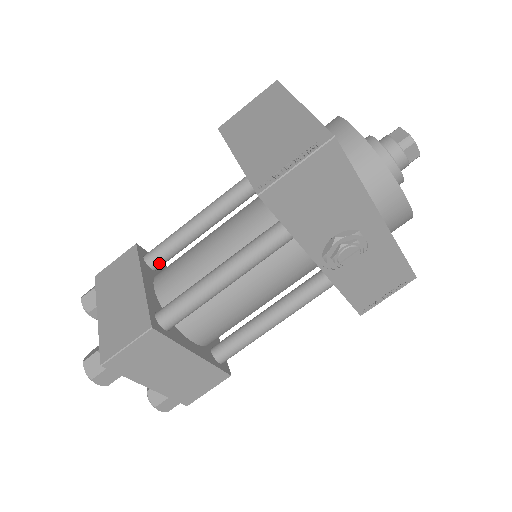
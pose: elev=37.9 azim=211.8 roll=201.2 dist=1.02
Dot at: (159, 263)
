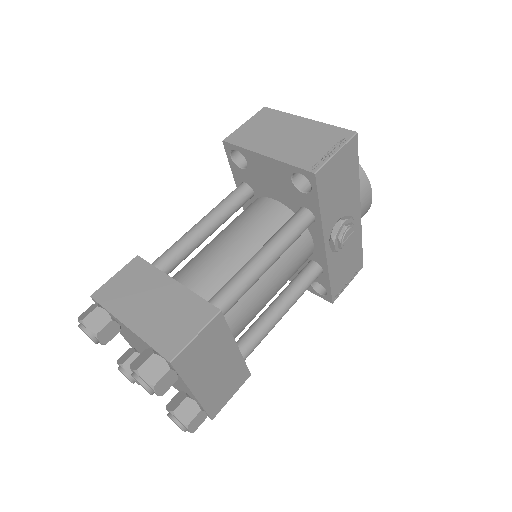
Dot at: (168, 271)
